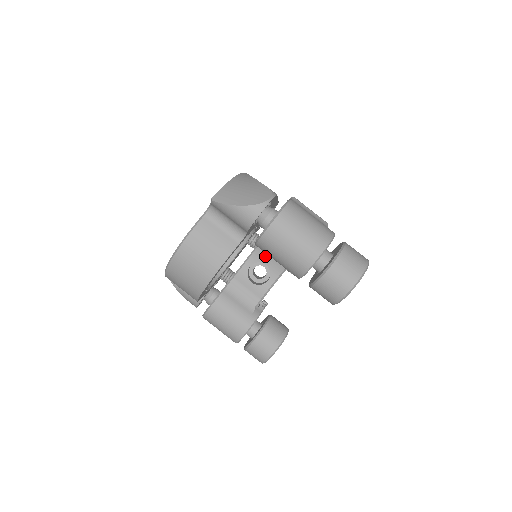
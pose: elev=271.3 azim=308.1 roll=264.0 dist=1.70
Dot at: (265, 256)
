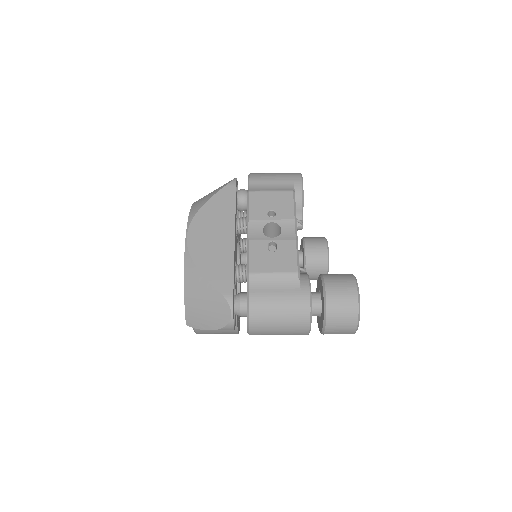
Dot at: occluded
